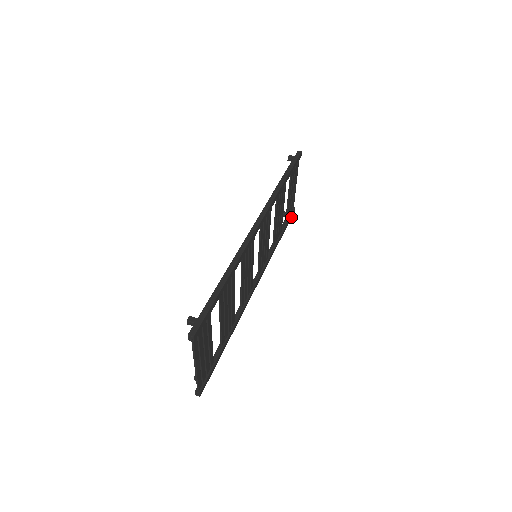
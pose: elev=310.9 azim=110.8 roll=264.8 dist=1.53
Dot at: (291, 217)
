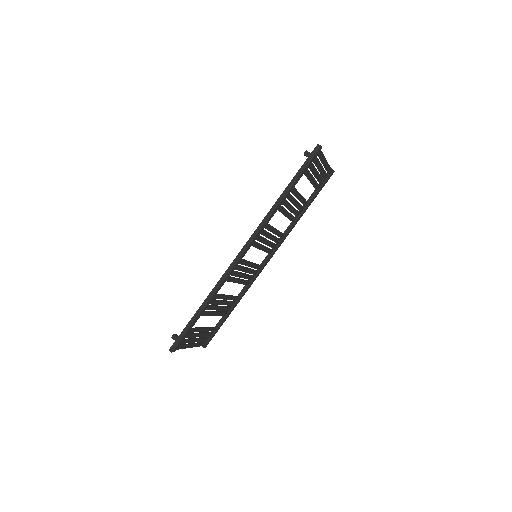
Dot at: (327, 181)
